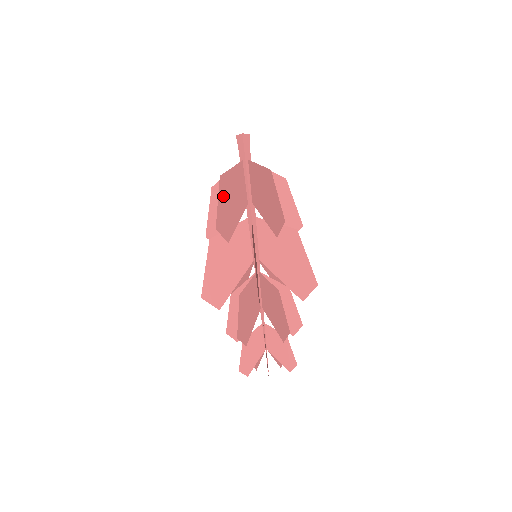
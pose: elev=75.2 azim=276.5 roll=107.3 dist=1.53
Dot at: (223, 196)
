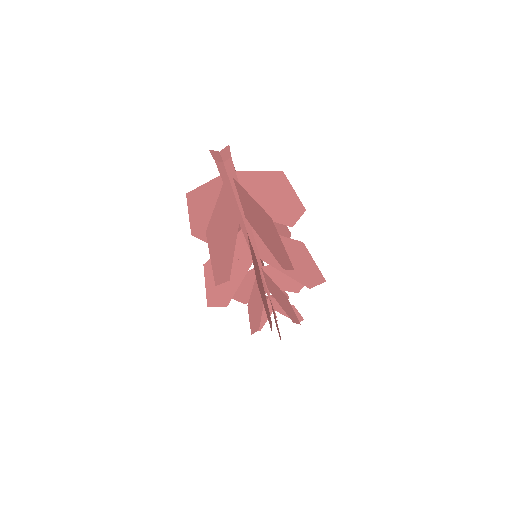
Dot at: (214, 247)
